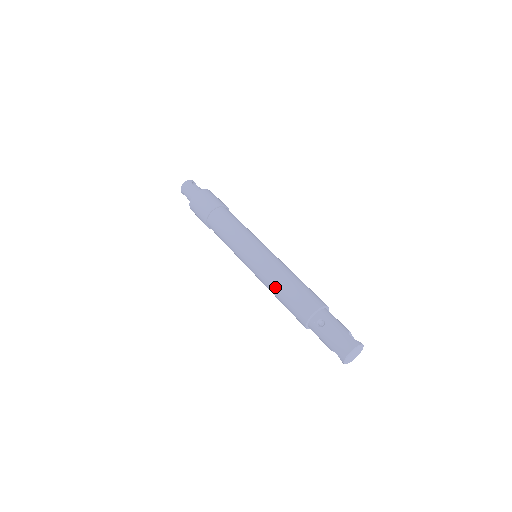
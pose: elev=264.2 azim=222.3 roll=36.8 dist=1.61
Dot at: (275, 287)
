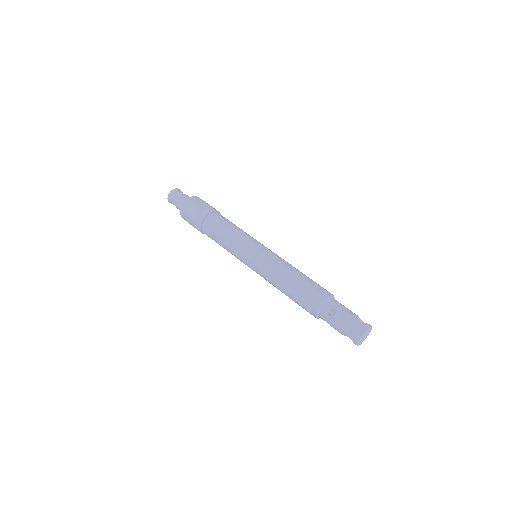
Dot at: (282, 284)
